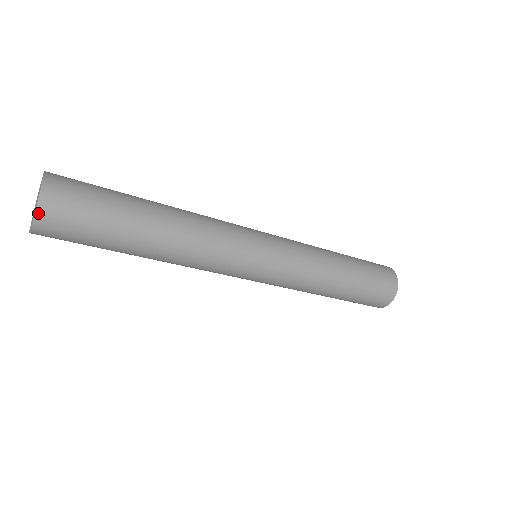
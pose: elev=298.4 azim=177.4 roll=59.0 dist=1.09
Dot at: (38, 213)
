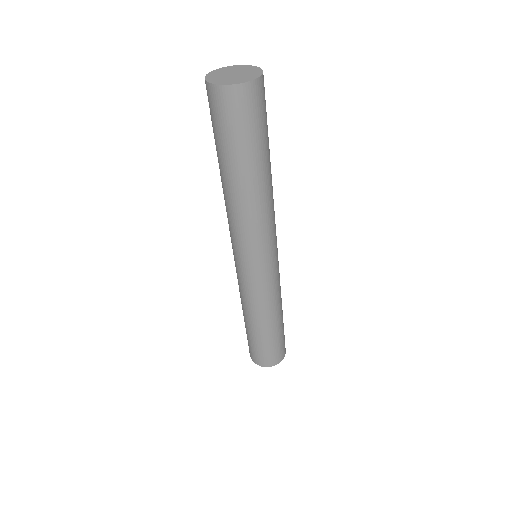
Dot at: (255, 82)
